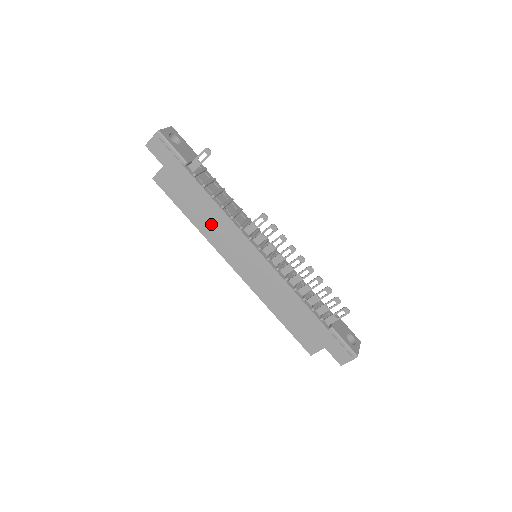
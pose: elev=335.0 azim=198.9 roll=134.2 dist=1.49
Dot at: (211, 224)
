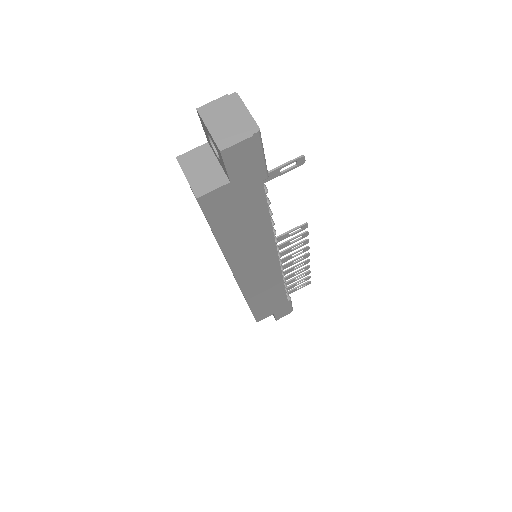
Dot at: (246, 244)
